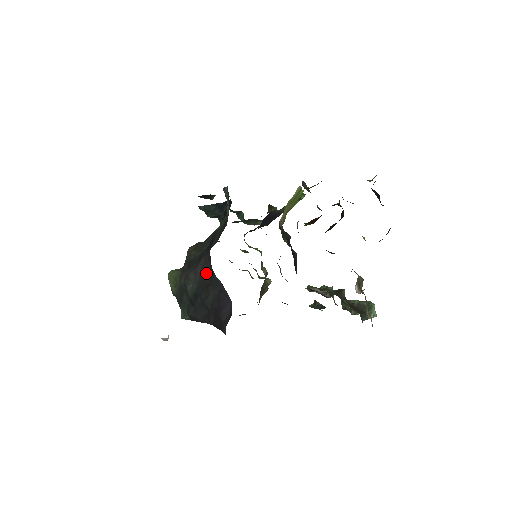
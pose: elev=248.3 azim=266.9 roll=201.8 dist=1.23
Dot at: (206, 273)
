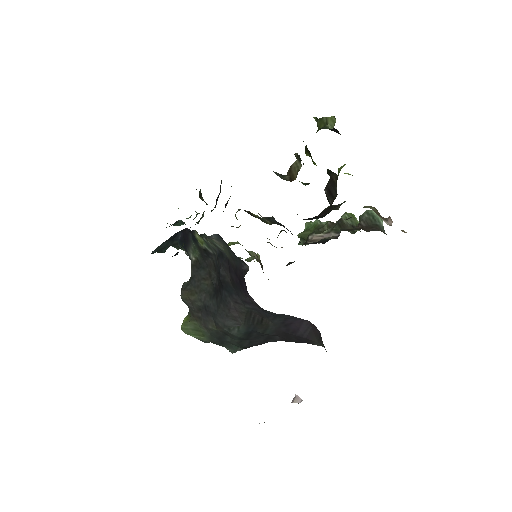
Dot at: (250, 313)
